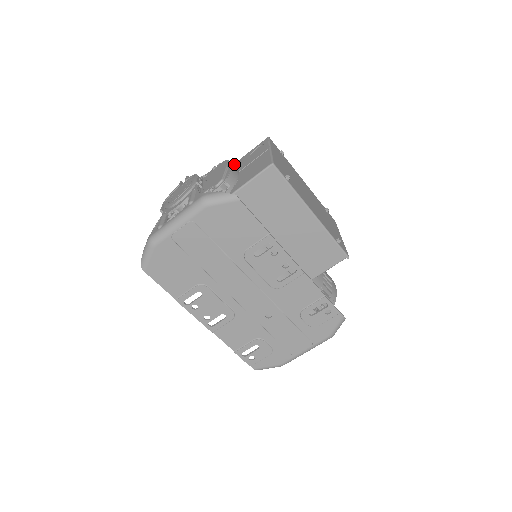
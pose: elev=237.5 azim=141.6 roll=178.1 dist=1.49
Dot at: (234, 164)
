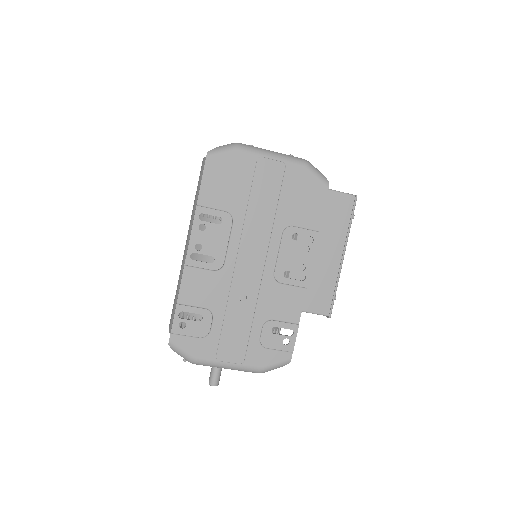
Dot at: occluded
